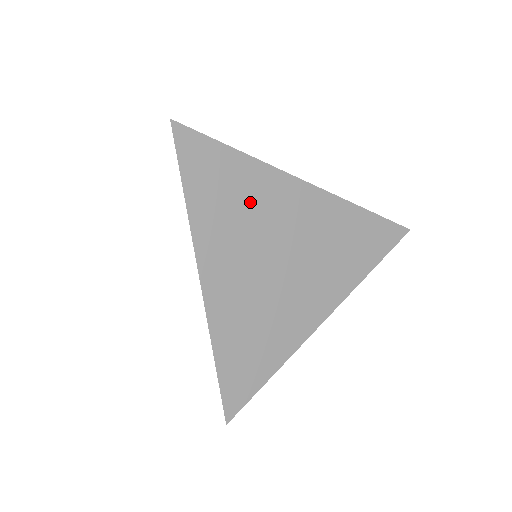
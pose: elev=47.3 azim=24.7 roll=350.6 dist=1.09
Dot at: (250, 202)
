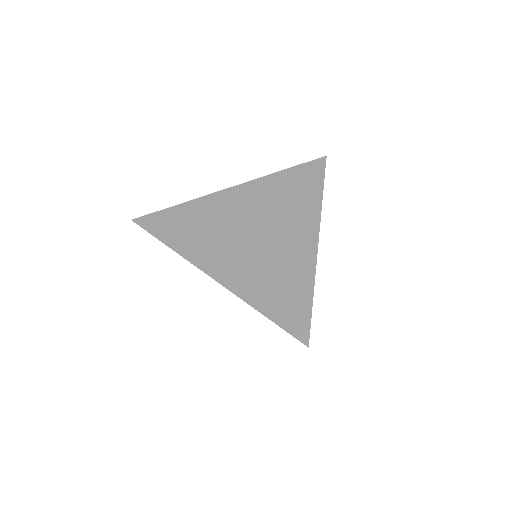
Dot at: (207, 220)
